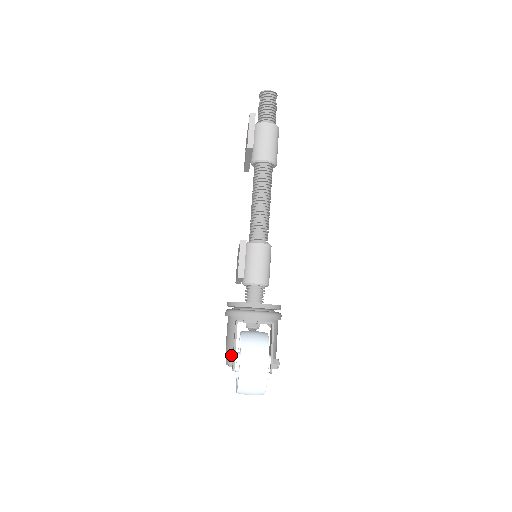
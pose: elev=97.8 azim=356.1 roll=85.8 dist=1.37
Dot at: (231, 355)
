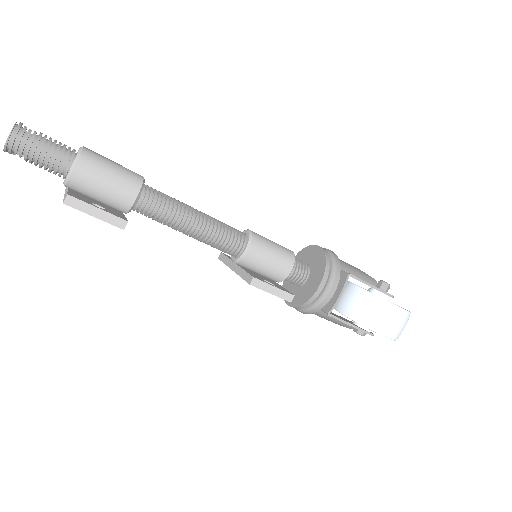
Dot at: occluded
